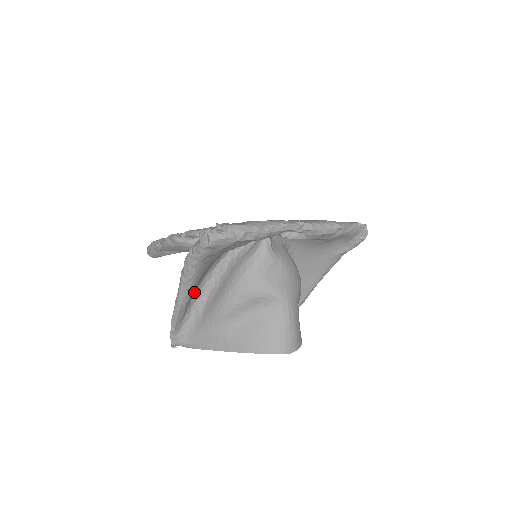
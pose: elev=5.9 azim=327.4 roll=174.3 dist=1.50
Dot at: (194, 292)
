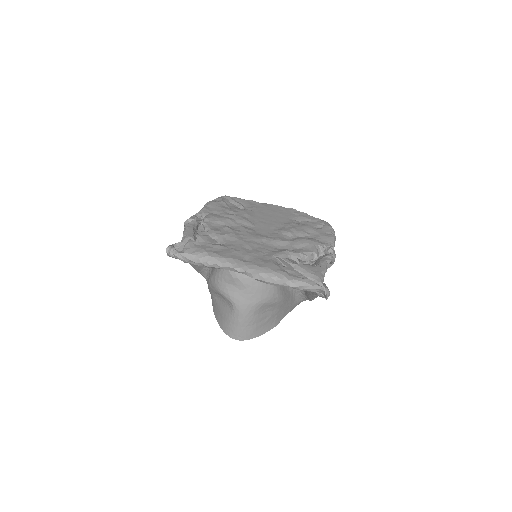
Dot at: occluded
